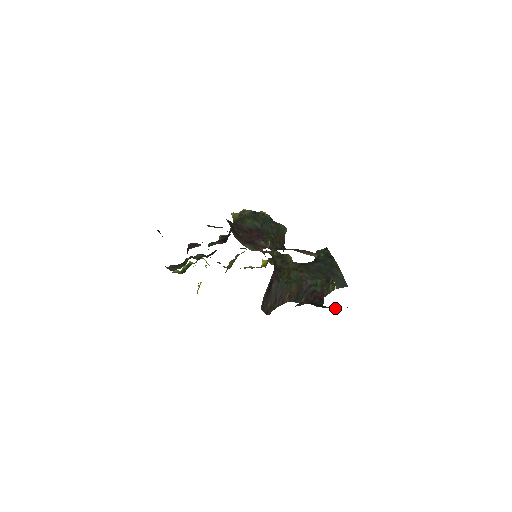
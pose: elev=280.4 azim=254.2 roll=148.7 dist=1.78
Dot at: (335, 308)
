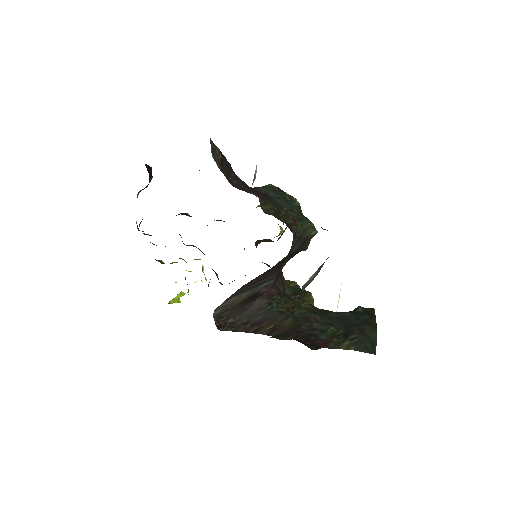
Dot at: occluded
